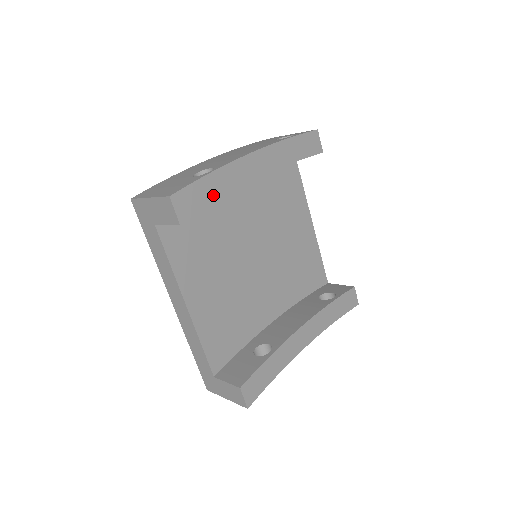
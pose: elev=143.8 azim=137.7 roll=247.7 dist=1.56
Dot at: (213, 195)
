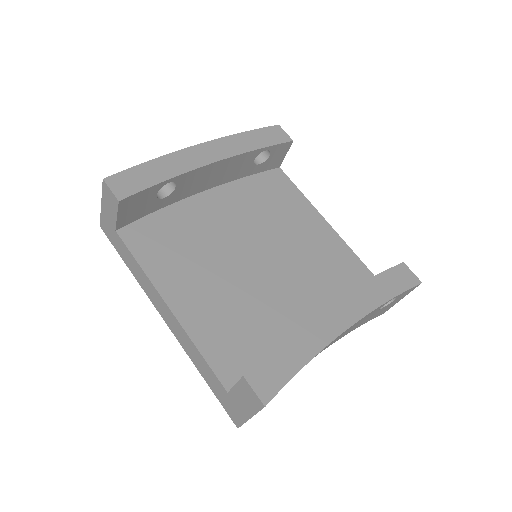
Dot at: (157, 177)
